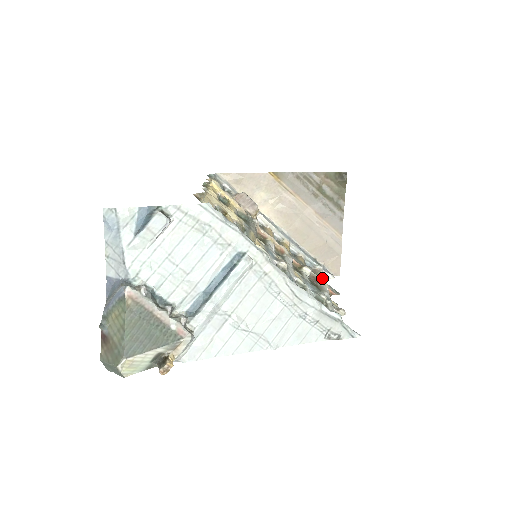
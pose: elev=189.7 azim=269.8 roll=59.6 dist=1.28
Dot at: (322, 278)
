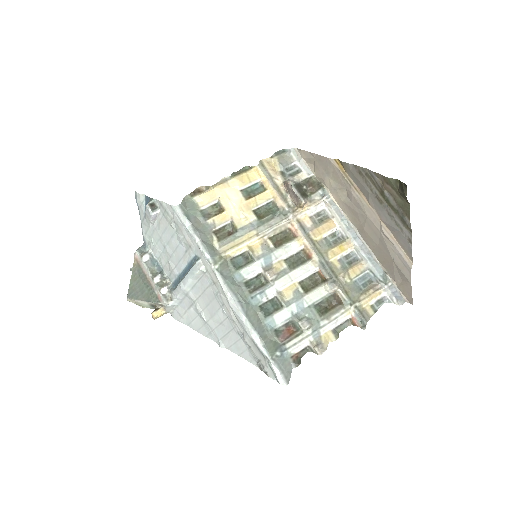
Dot at: (361, 300)
